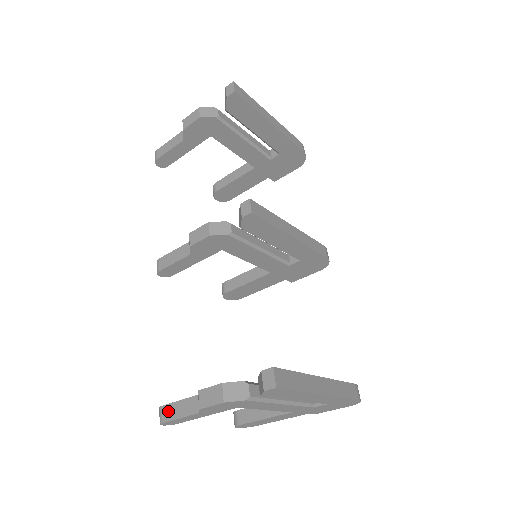
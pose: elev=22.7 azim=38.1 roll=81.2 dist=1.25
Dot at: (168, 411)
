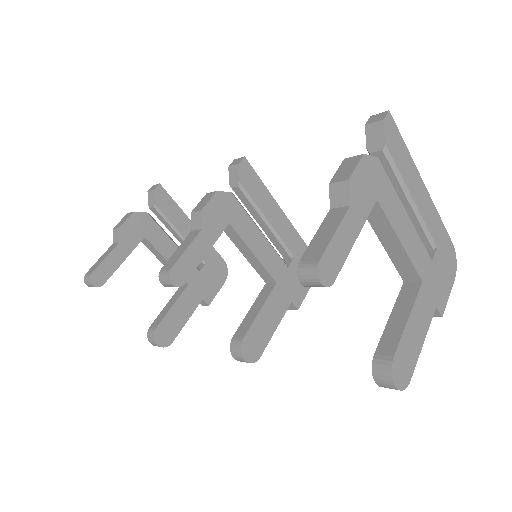
Dot at: (313, 250)
